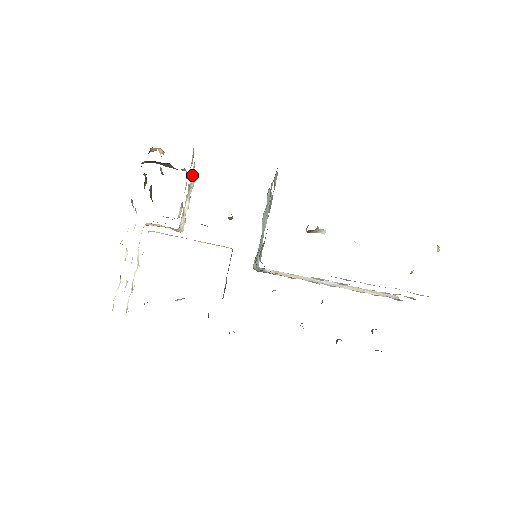
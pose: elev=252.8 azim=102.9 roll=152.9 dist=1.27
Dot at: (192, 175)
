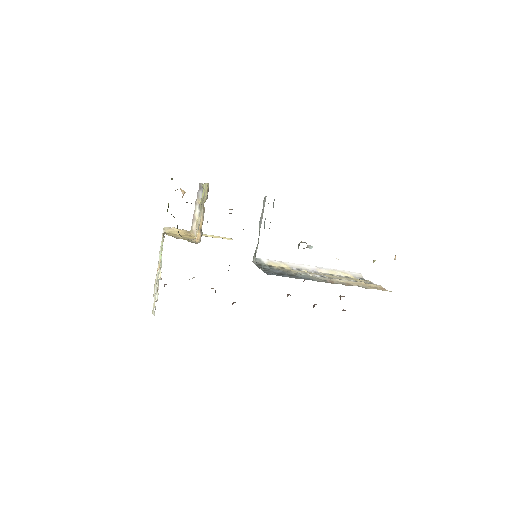
Dot at: (199, 183)
